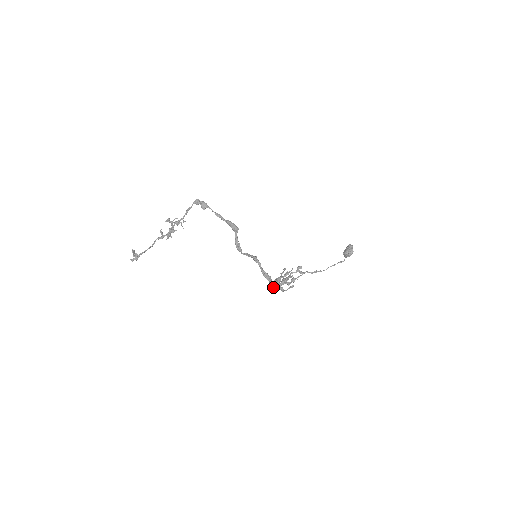
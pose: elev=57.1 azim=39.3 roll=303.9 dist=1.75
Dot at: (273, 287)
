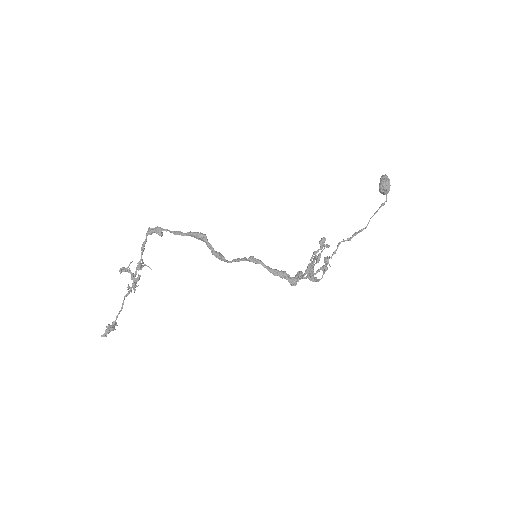
Dot at: (296, 283)
